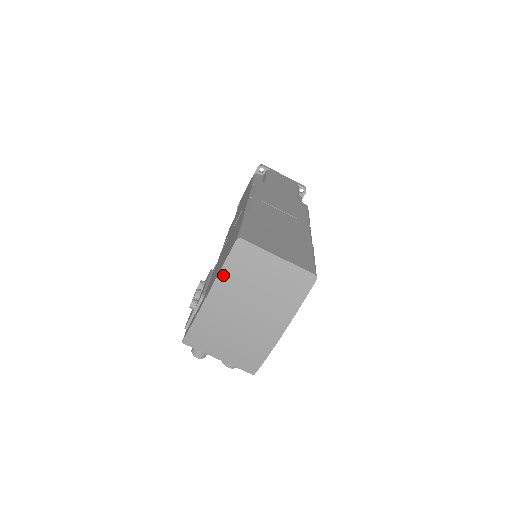
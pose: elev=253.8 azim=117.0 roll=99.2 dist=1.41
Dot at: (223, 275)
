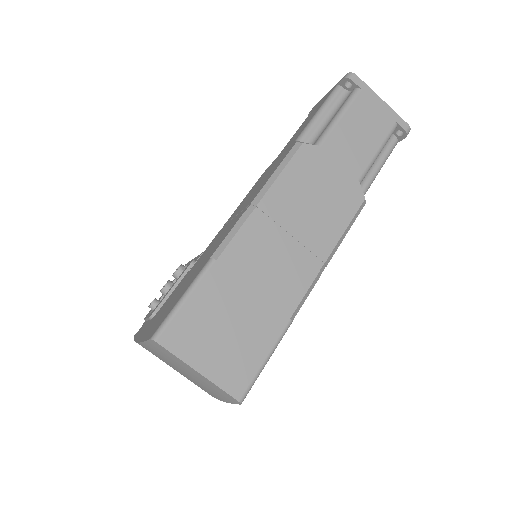
Dot at: (146, 345)
